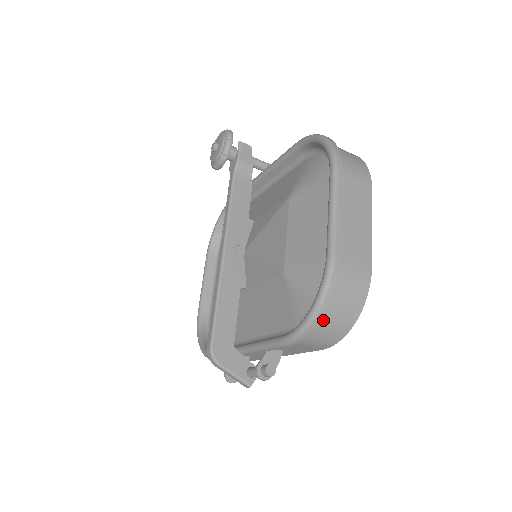
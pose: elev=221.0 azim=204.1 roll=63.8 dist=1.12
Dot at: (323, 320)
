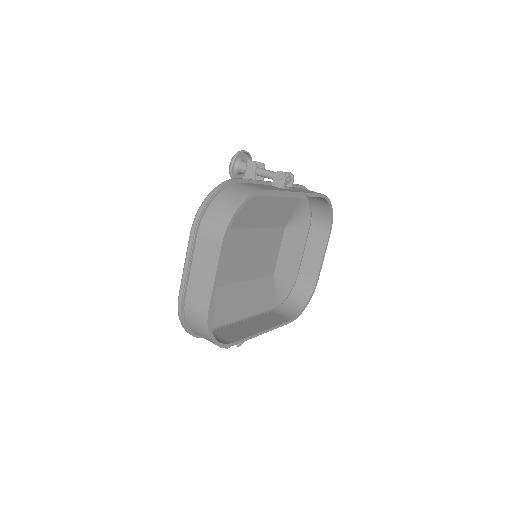
Dot at: (195, 332)
